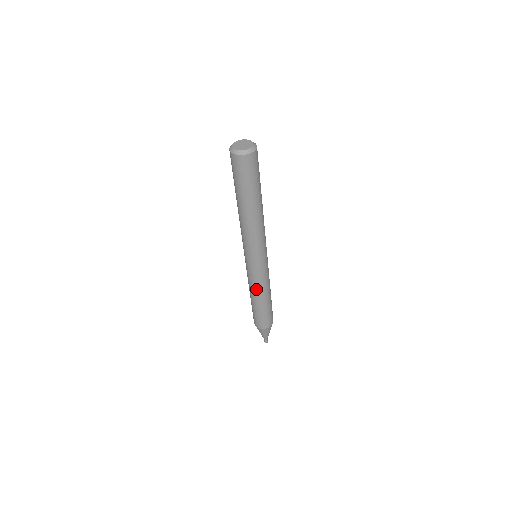
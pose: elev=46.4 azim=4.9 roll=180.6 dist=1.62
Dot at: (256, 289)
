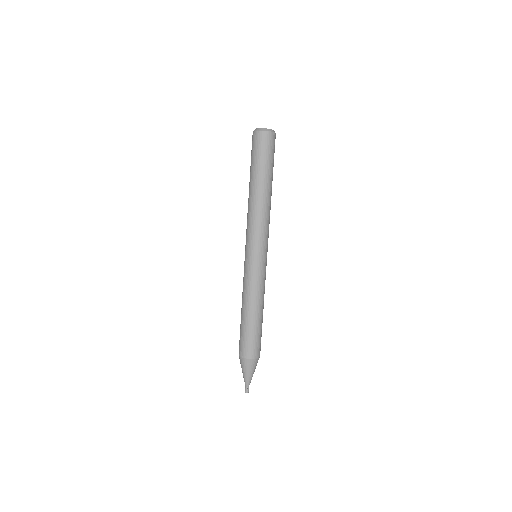
Dot at: (258, 294)
